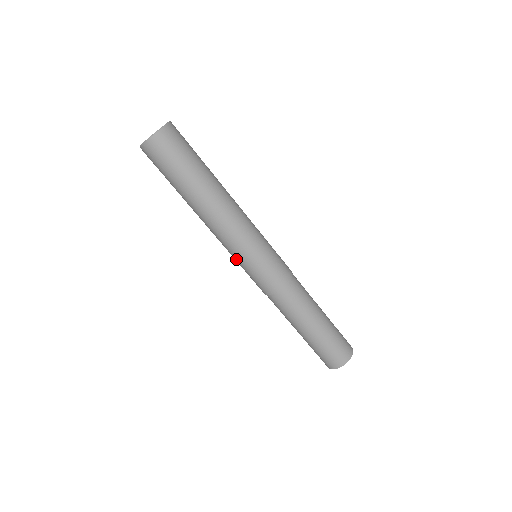
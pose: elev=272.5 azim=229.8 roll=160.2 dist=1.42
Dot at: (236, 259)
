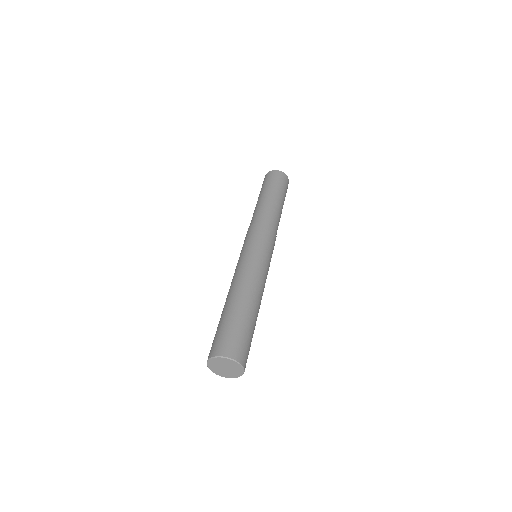
Dot at: occluded
